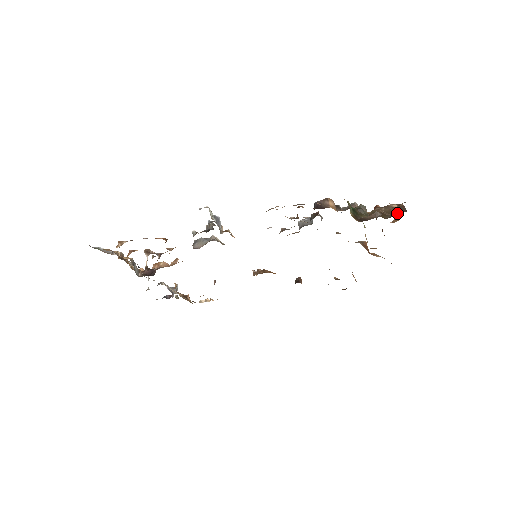
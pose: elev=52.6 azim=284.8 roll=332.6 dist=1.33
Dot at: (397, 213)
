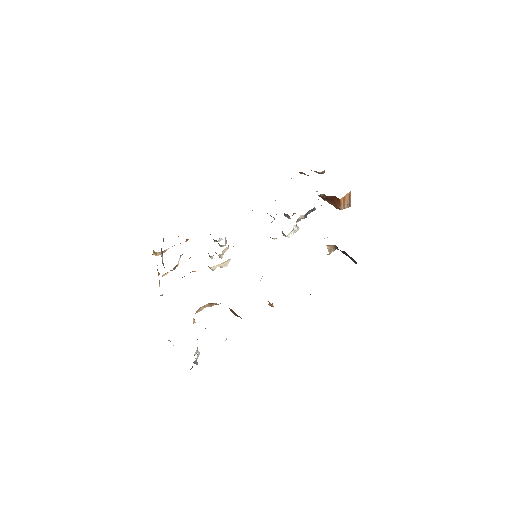
Dot at: occluded
